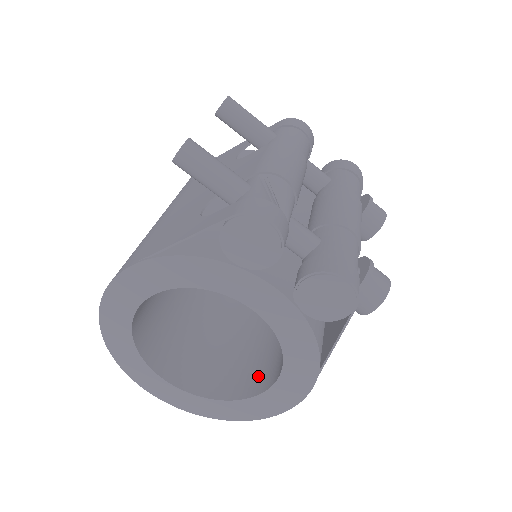
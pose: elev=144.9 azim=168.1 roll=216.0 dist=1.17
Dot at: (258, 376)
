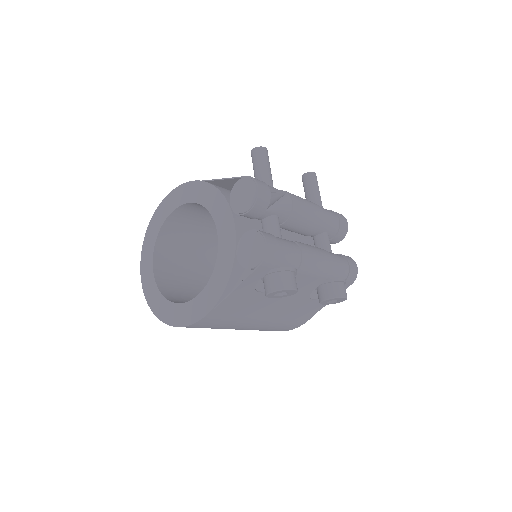
Dot at: occluded
